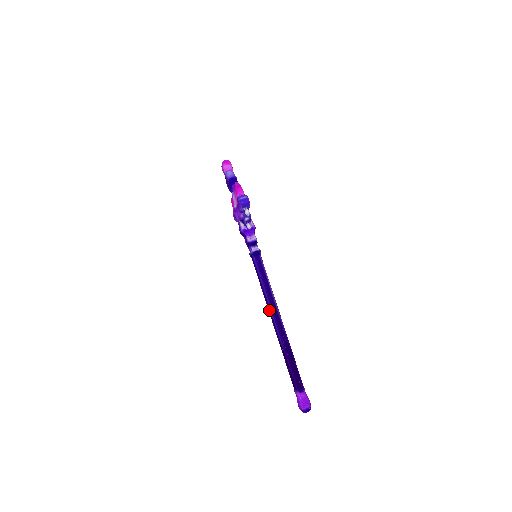
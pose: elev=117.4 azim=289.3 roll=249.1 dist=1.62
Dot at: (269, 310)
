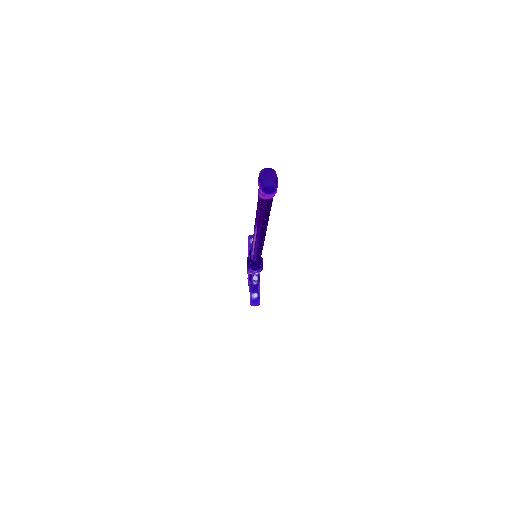
Dot at: (253, 234)
